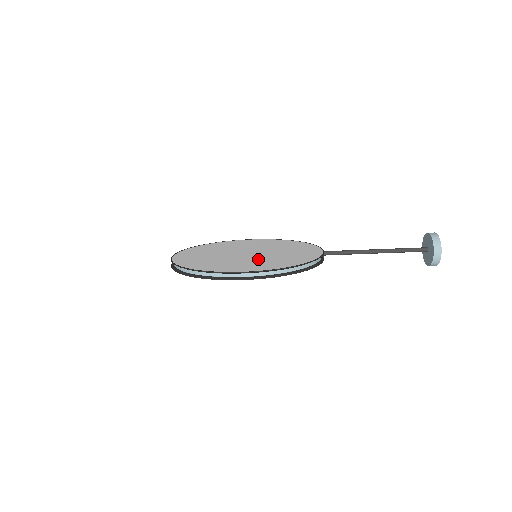
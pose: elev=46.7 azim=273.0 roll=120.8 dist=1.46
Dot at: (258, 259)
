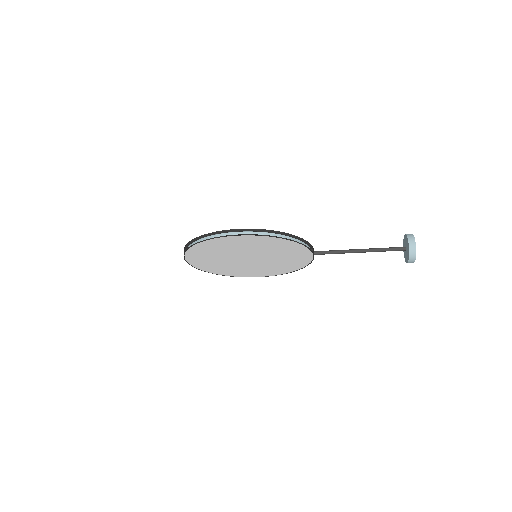
Dot at: occluded
